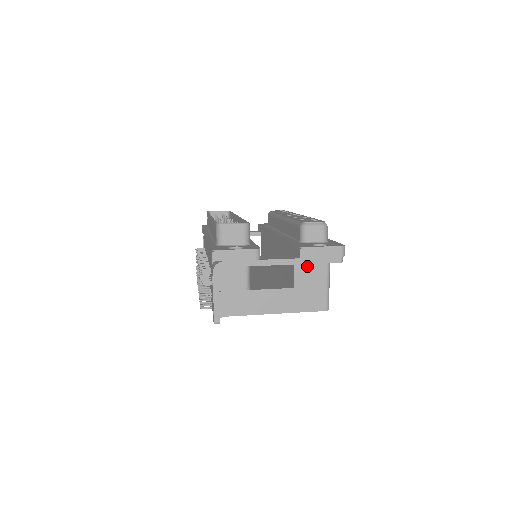
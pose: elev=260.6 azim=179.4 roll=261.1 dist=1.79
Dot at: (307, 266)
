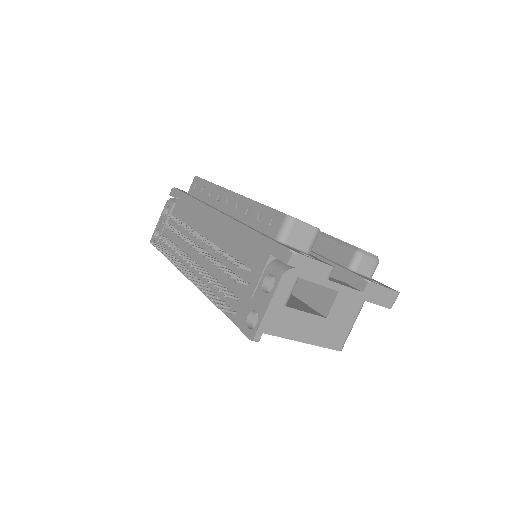
Dot at: (347, 298)
